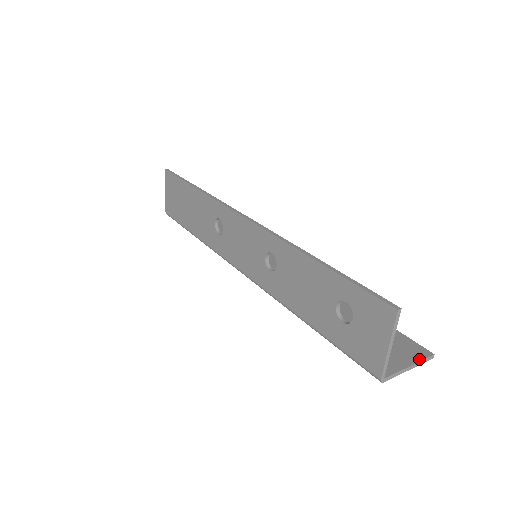
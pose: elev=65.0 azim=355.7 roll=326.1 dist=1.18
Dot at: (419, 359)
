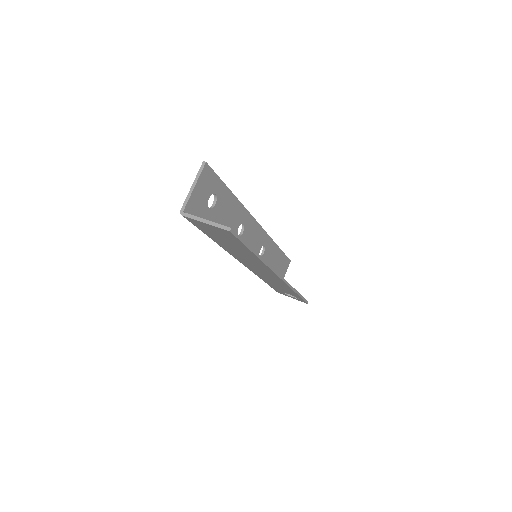
Dot at: (218, 224)
